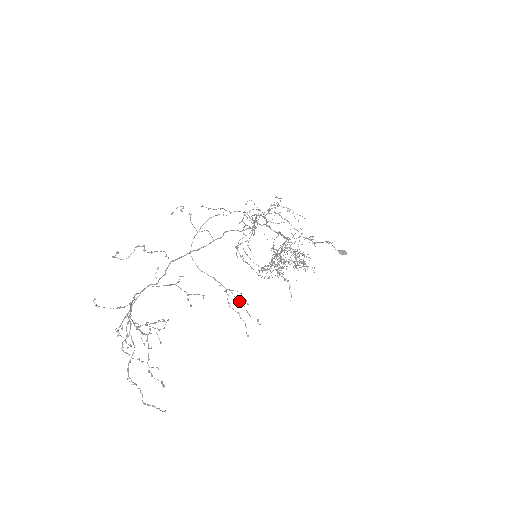
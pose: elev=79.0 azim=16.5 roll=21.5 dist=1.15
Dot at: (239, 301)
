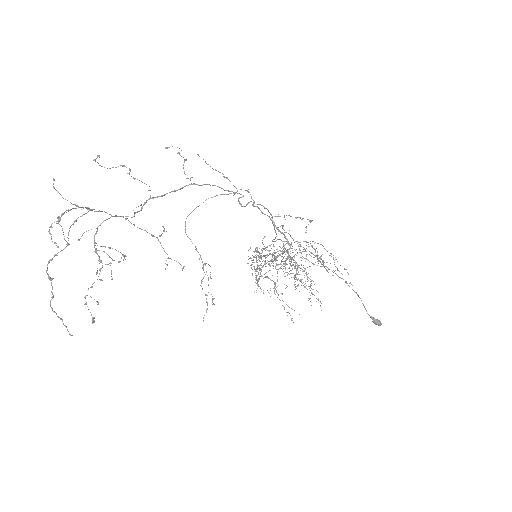
Dot at: (208, 278)
